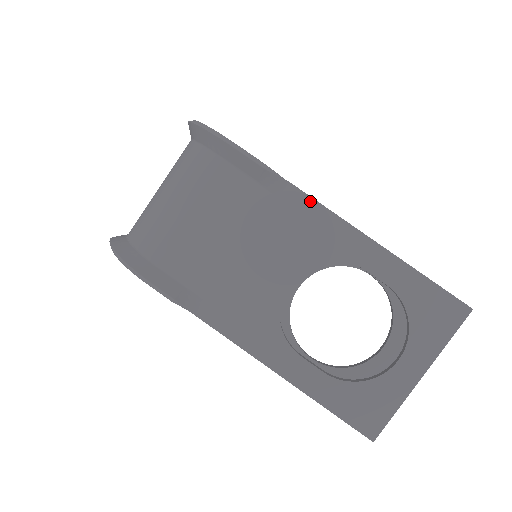
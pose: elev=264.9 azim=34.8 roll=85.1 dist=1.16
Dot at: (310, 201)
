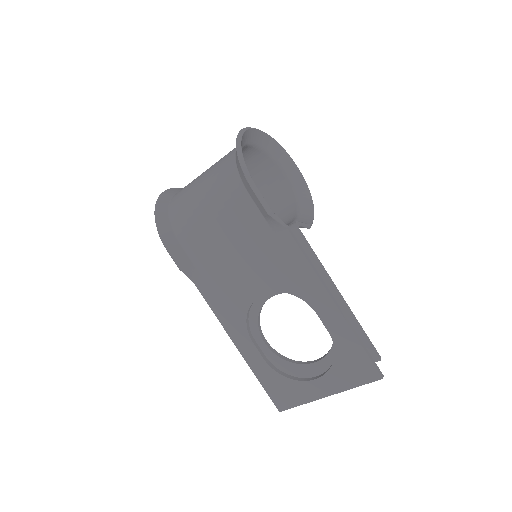
Dot at: (297, 250)
